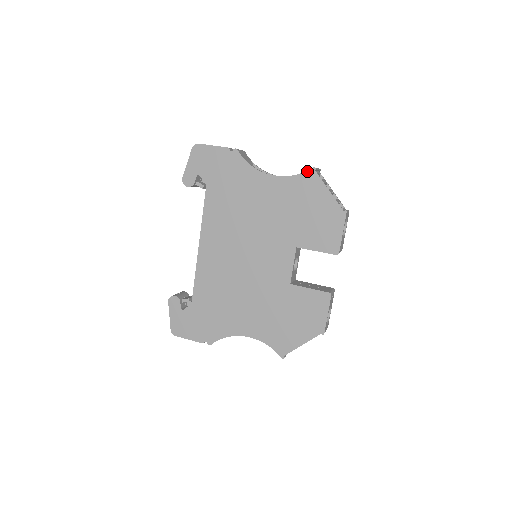
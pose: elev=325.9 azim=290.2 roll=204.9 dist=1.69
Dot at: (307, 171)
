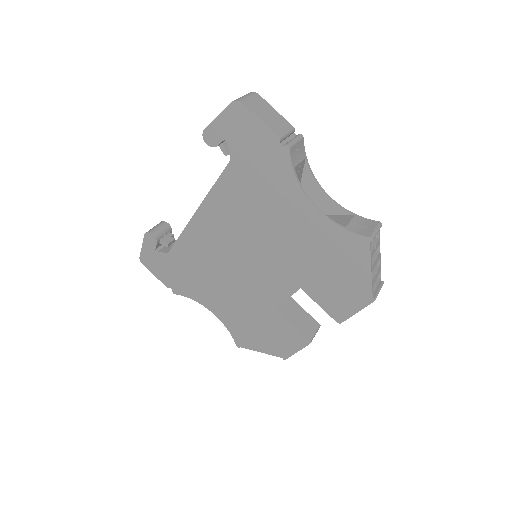
Dot at: (360, 235)
